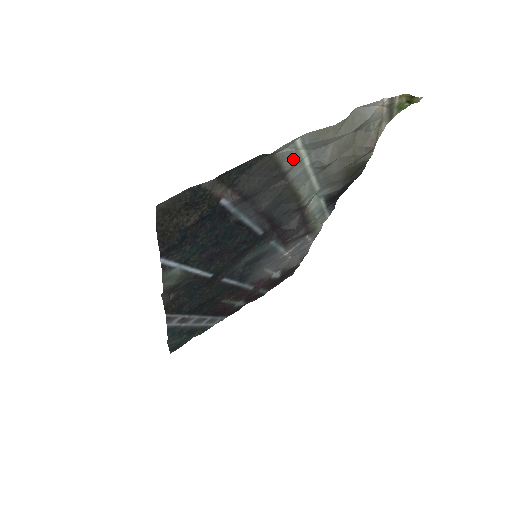
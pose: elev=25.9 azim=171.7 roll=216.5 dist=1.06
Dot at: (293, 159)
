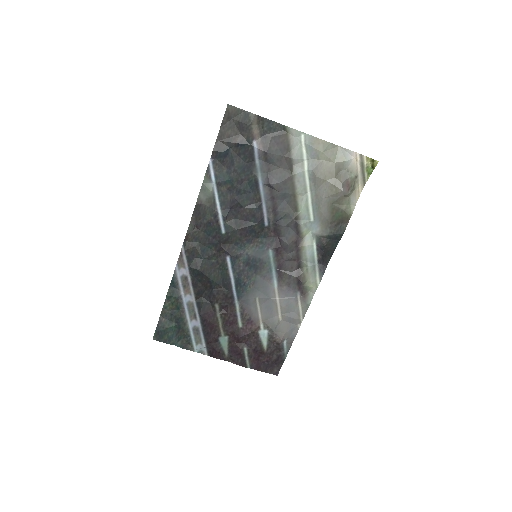
Dot at: (298, 152)
